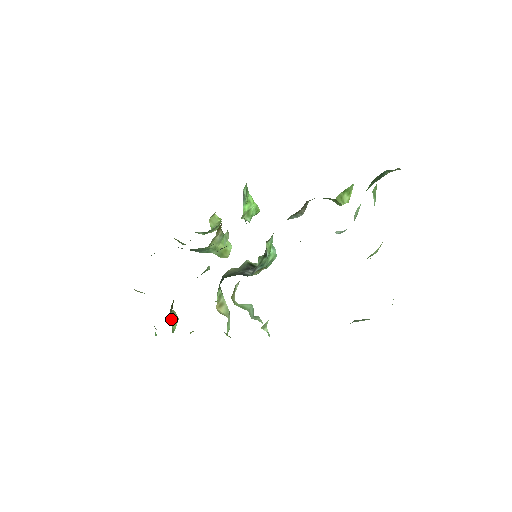
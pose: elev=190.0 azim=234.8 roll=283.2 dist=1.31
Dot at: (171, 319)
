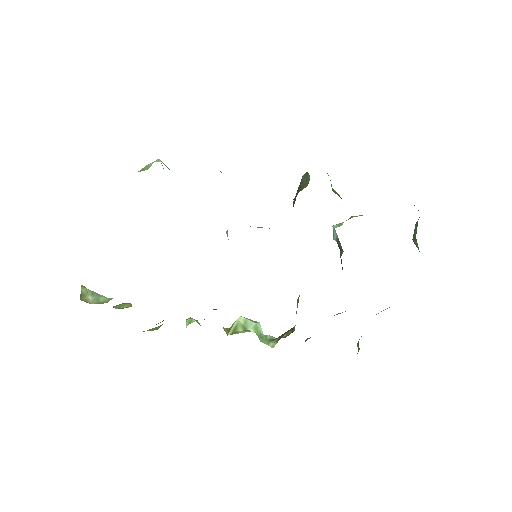
Dot at: occluded
